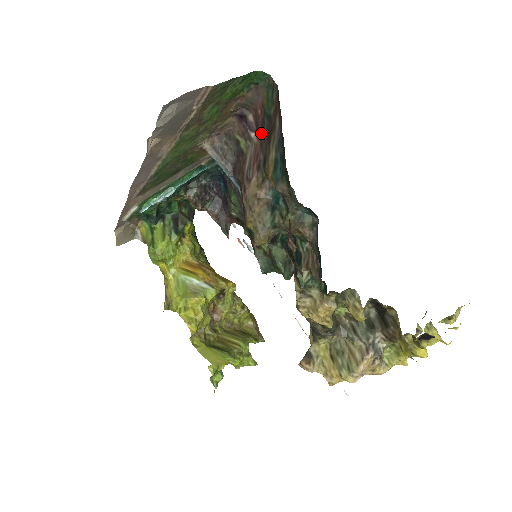
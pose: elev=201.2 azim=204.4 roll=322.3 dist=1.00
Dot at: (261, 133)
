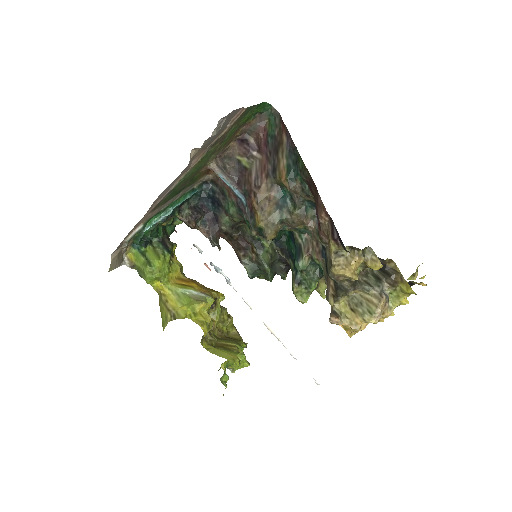
Dot at: (266, 150)
